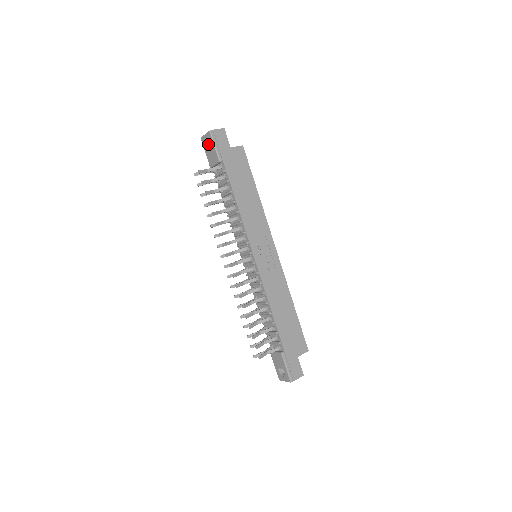
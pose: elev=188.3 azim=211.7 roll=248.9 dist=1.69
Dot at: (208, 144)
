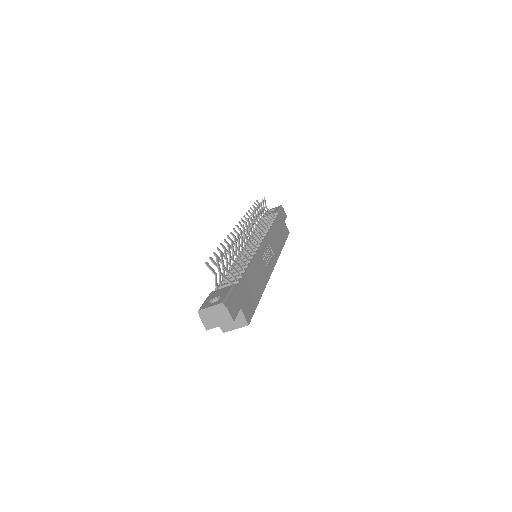
Dot at: occluded
